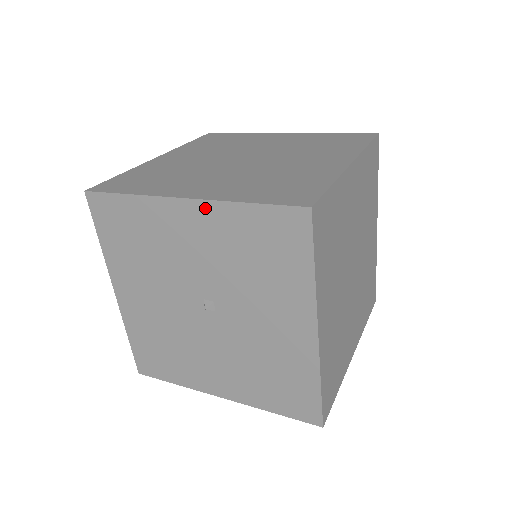
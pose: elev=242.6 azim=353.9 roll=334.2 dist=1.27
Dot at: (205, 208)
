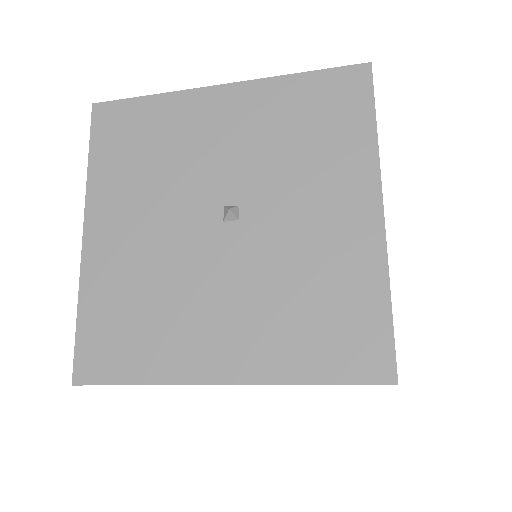
Dot at: (248, 89)
